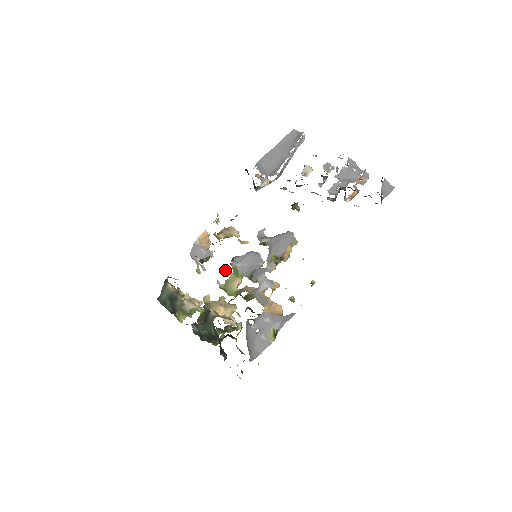
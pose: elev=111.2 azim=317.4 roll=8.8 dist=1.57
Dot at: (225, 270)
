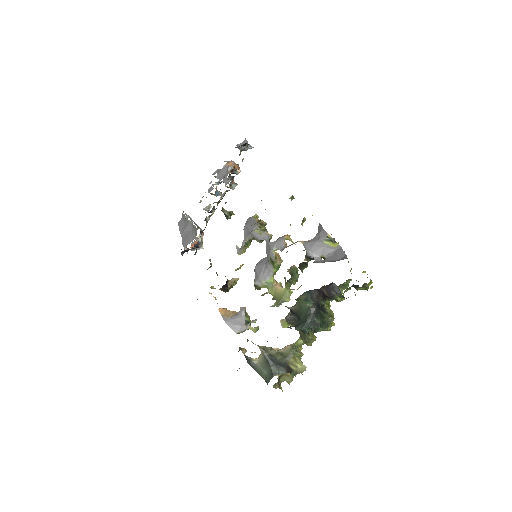
Dot at: occluded
